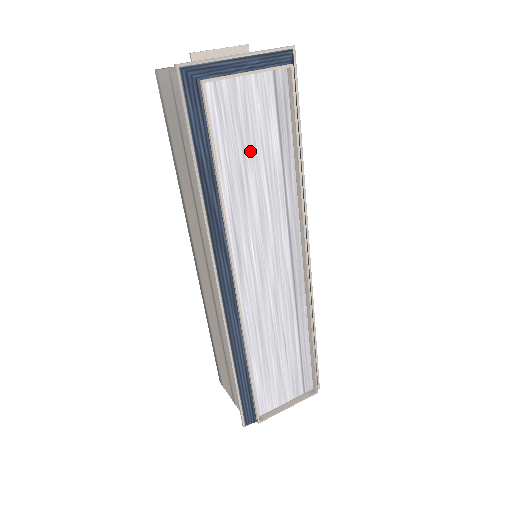
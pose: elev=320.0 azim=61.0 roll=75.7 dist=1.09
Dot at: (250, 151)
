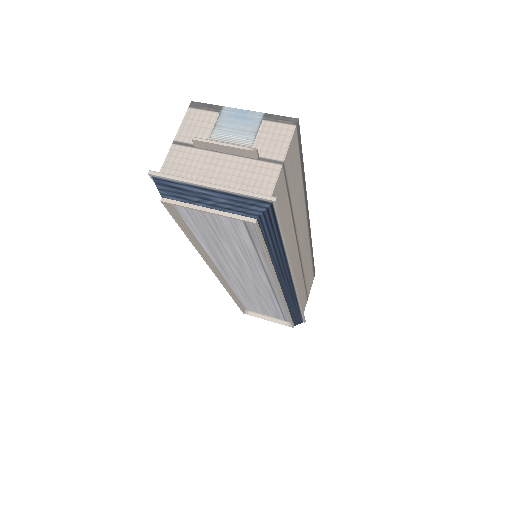
Dot at: (222, 235)
